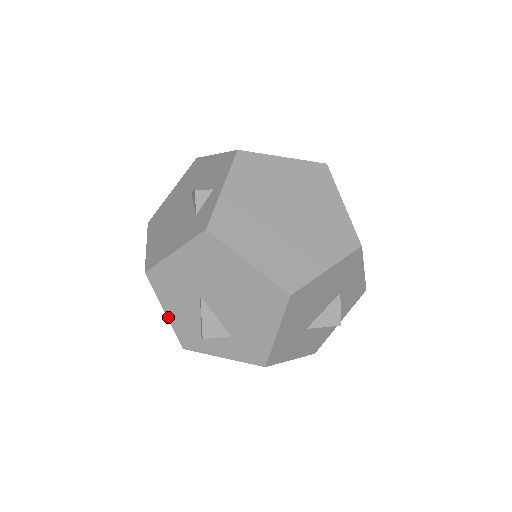
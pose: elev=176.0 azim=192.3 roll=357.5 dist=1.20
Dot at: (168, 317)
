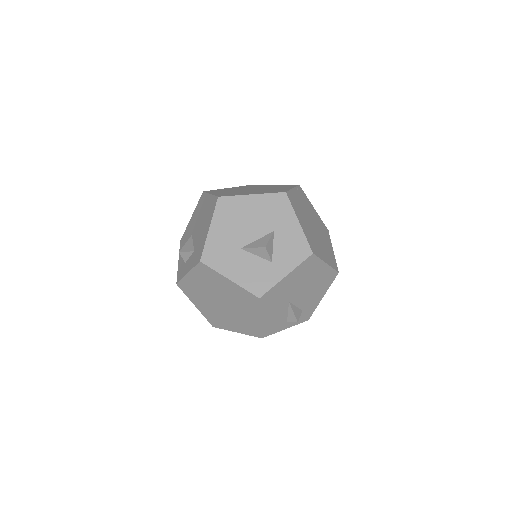
Dot at: (179, 264)
